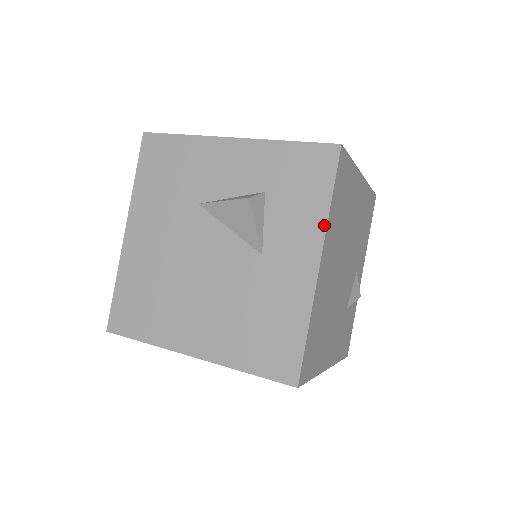
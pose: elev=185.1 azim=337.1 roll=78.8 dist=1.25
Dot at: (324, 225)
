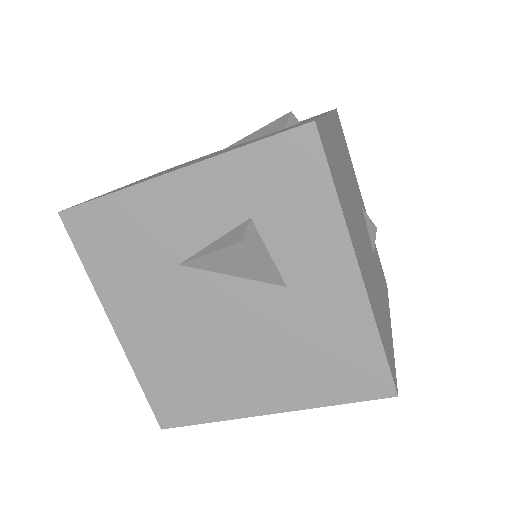
Dot at: (342, 225)
